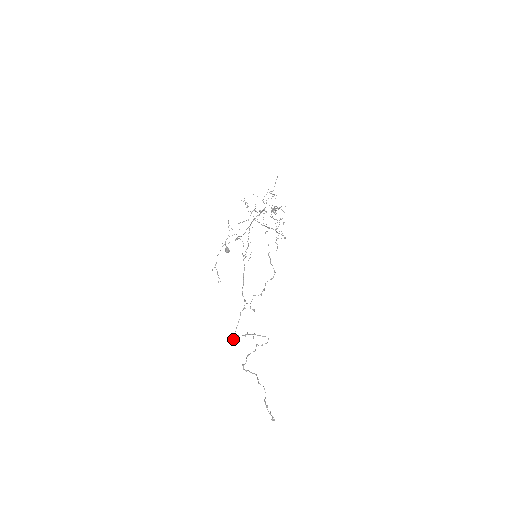
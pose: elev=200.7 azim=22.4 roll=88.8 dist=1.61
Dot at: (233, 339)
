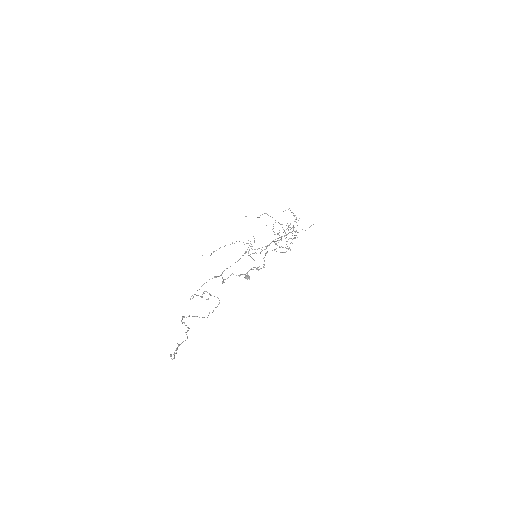
Dot at: (190, 298)
